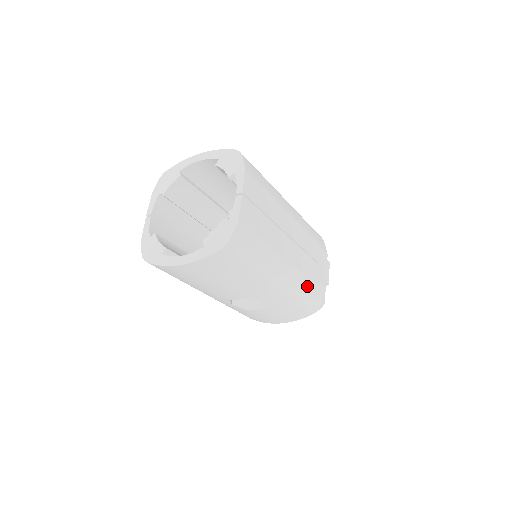
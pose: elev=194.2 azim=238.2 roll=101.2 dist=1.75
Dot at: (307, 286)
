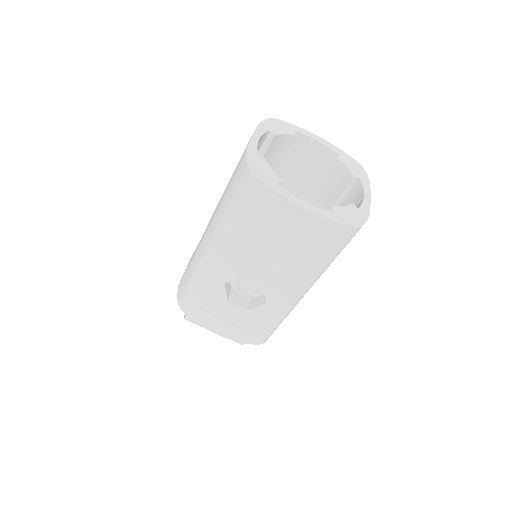
Dot at: occluded
